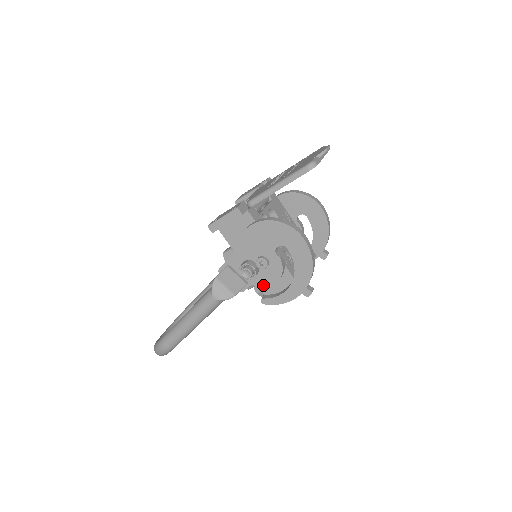
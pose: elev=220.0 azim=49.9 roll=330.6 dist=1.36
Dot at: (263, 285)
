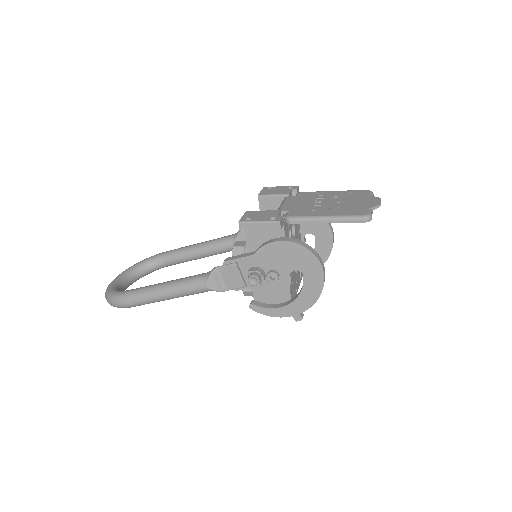
Dot at: (260, 294)
